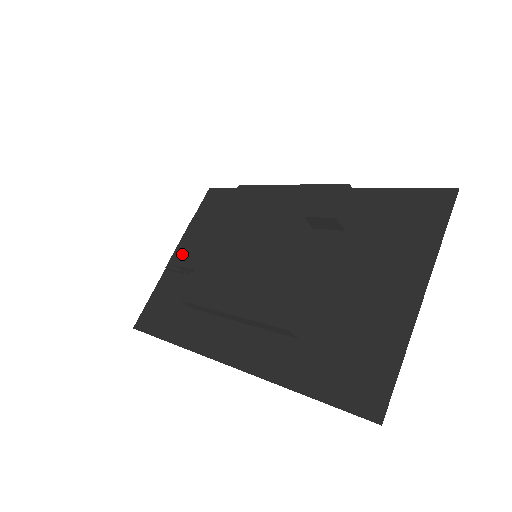
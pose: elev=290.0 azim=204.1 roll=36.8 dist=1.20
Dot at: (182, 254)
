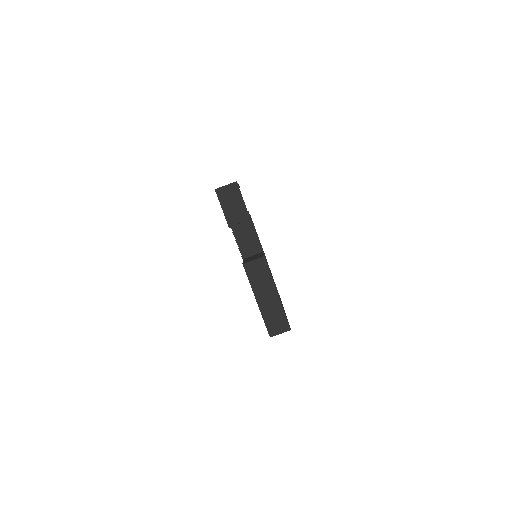
Dot at: occluded
